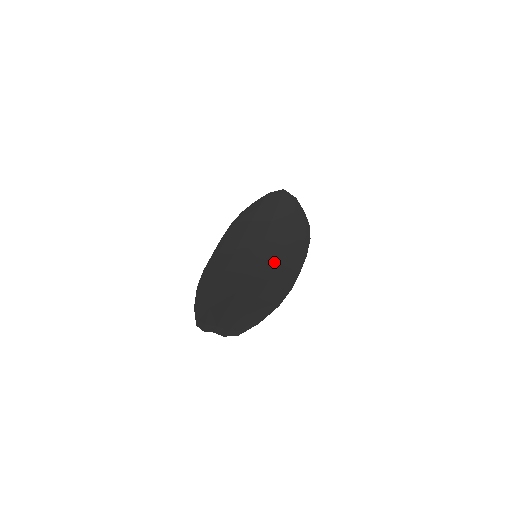
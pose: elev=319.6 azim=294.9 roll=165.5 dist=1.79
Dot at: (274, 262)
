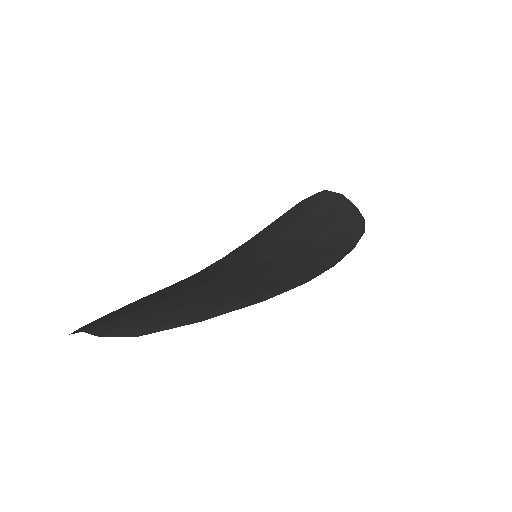
Dot at: (286, 258)
